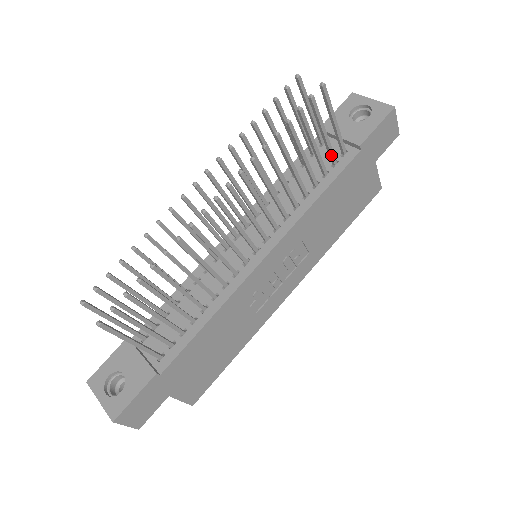
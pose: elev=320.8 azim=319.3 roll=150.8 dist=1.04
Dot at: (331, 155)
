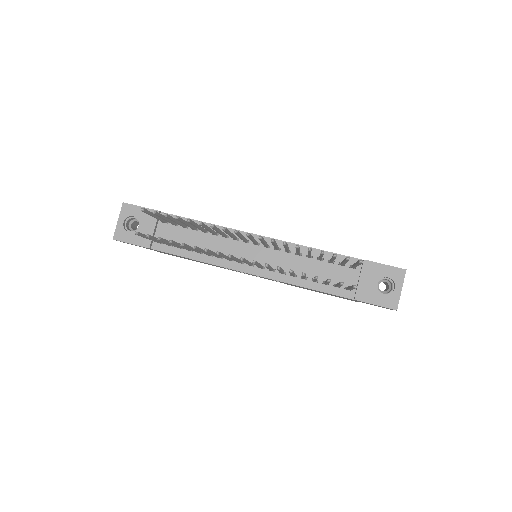
Dot at: (336, 286)
